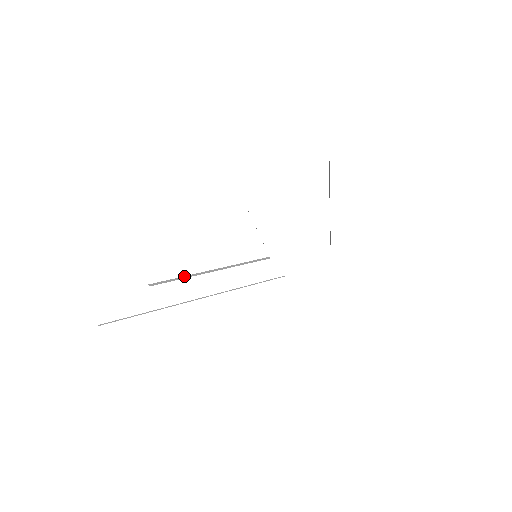
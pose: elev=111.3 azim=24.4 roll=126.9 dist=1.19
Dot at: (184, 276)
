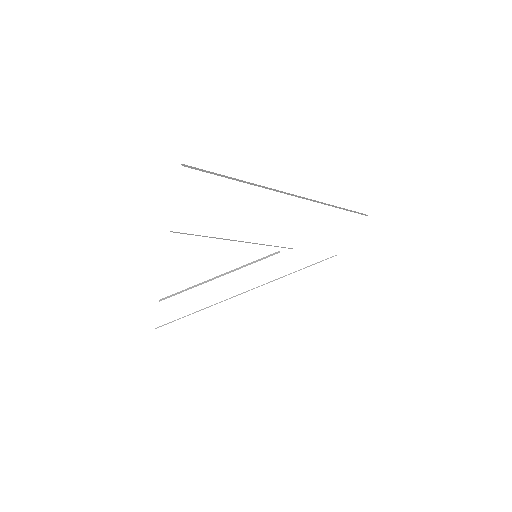
Dot at: (190, 287)
